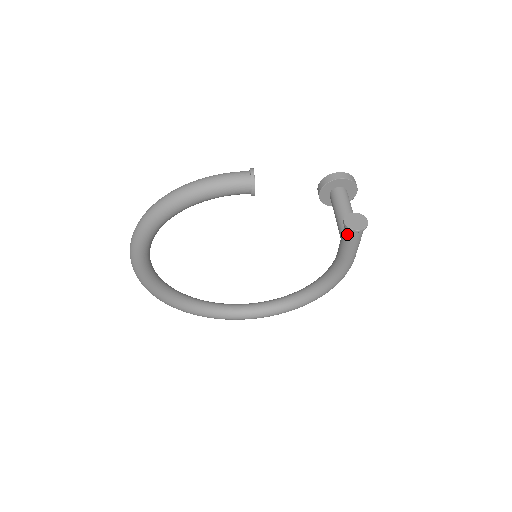
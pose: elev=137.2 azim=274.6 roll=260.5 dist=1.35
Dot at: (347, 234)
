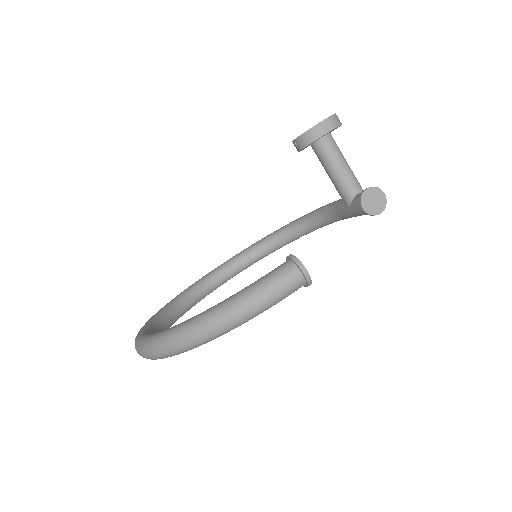
Dot at: (363, 214)
